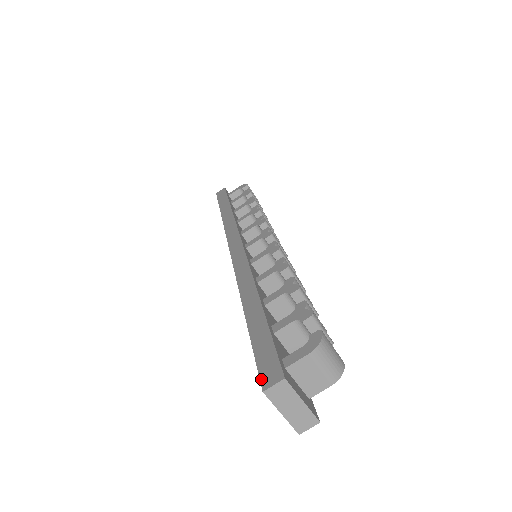
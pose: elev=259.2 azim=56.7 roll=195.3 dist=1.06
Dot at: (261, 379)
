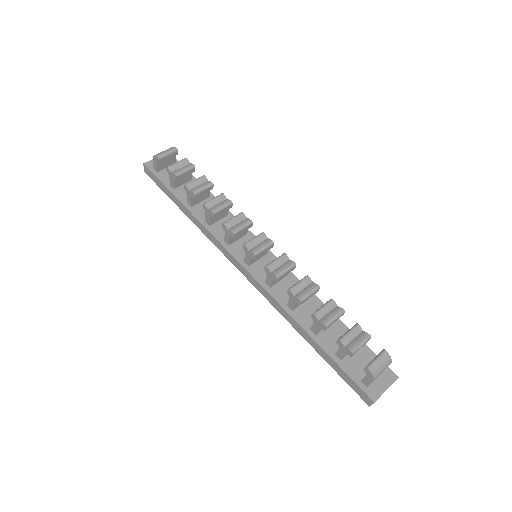
Dot at: (362, 399)
